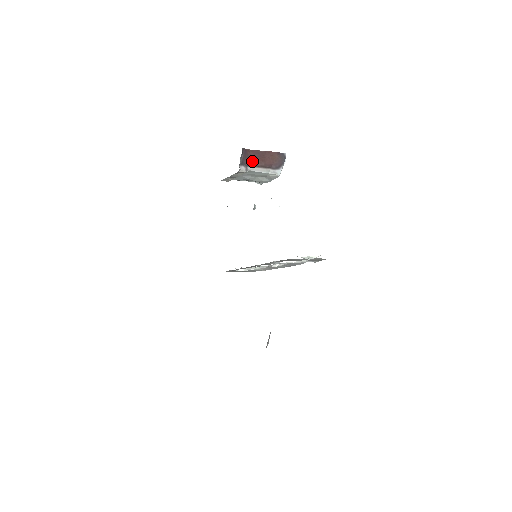
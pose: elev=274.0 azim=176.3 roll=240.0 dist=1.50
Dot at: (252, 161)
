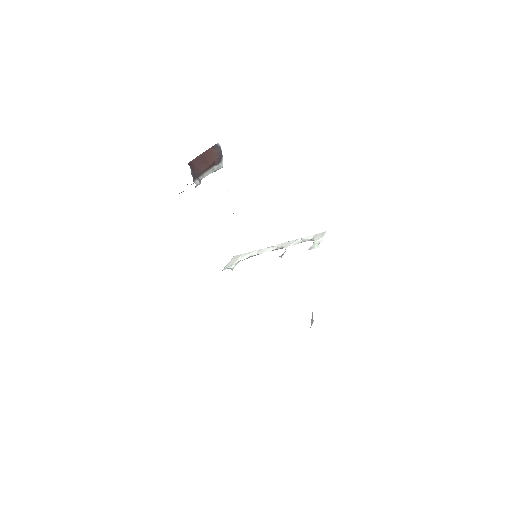
Dot at: (199, 170)
